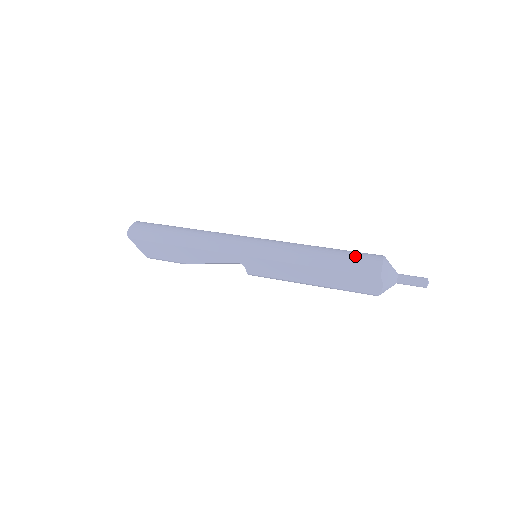
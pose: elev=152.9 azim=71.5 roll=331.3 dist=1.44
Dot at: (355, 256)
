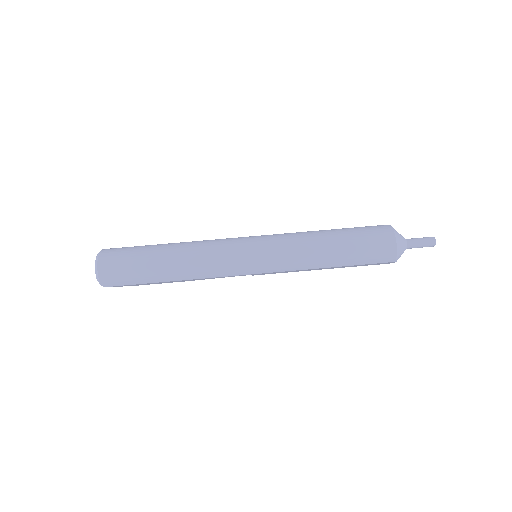
Dot at: (368, 247)
